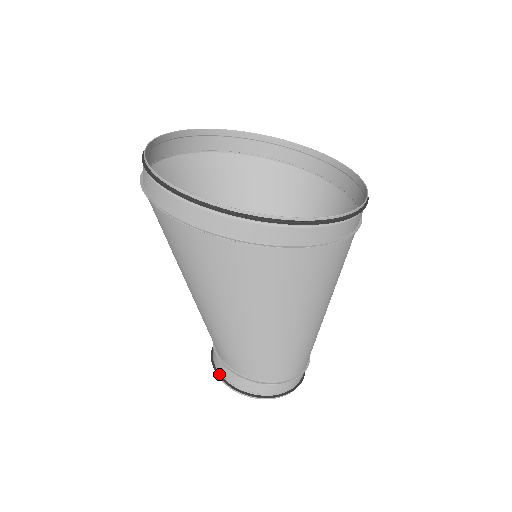
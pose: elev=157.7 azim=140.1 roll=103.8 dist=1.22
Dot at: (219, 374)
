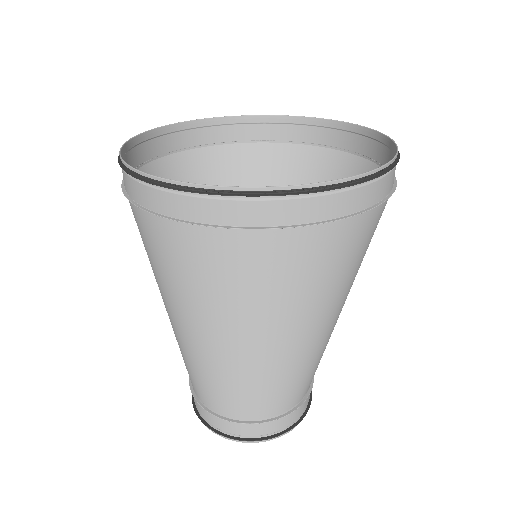
Dot at: occluded
